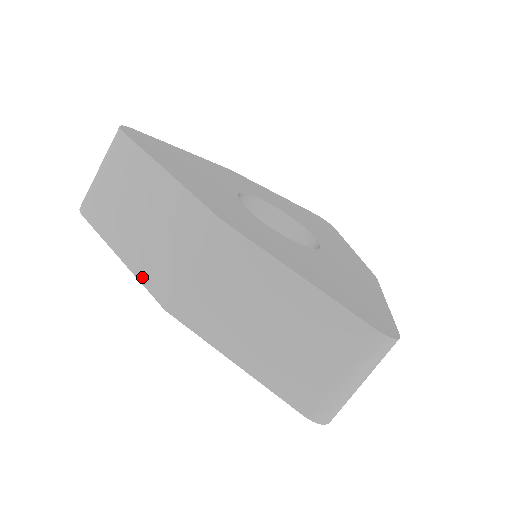
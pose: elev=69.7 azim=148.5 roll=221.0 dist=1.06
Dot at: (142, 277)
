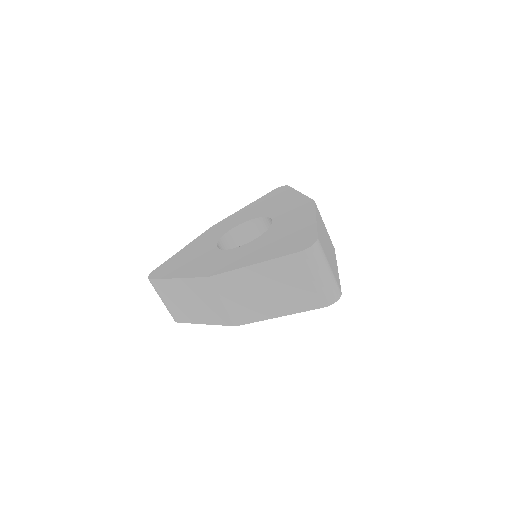
Dot at: (217, 323)
